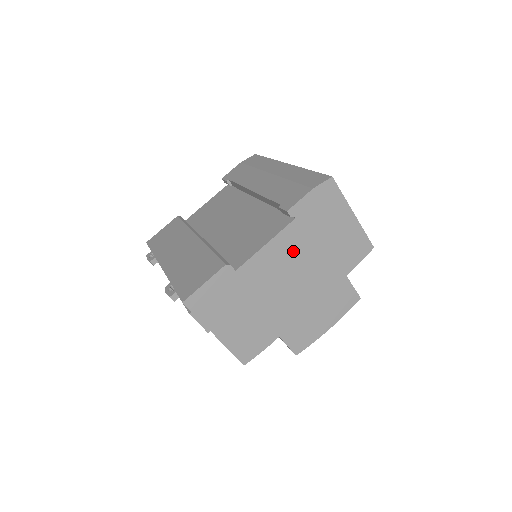
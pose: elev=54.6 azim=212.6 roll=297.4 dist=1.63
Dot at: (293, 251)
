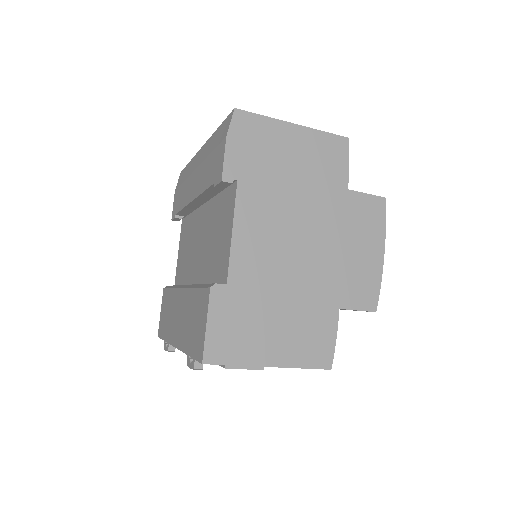
Dot at: (267, 214)
